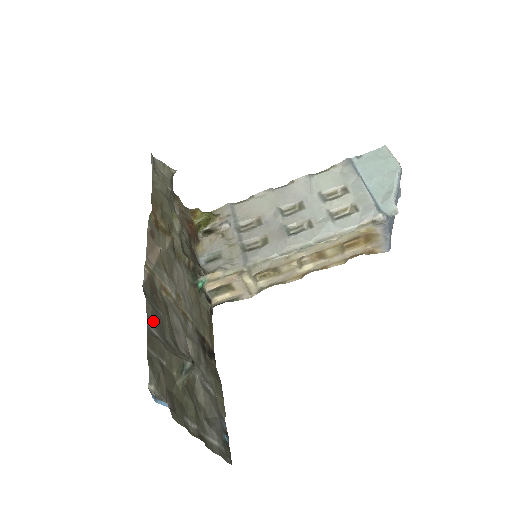
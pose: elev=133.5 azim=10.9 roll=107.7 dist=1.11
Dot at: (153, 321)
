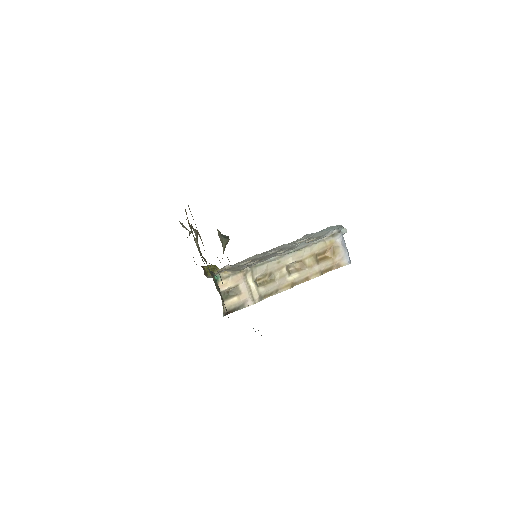
Dot at: occluded
